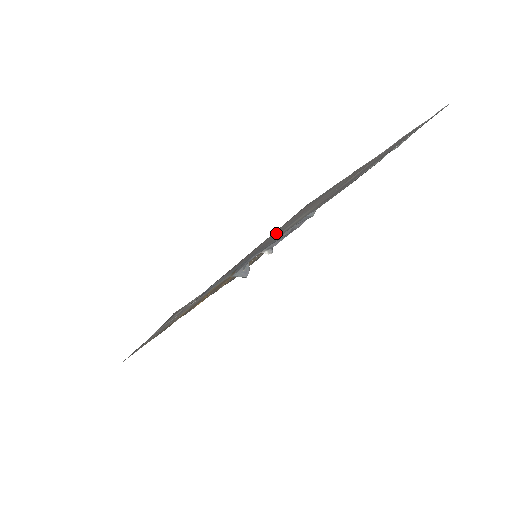
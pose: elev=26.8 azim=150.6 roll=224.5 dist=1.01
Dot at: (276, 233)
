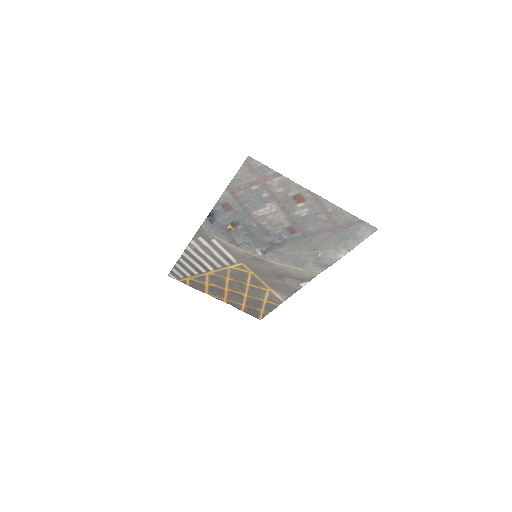
Dot at: (246, 189)
